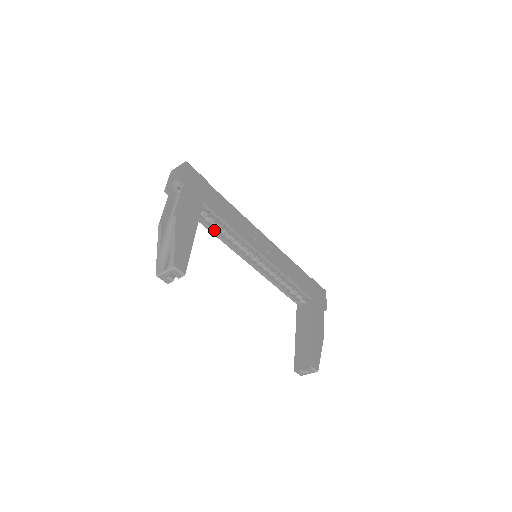
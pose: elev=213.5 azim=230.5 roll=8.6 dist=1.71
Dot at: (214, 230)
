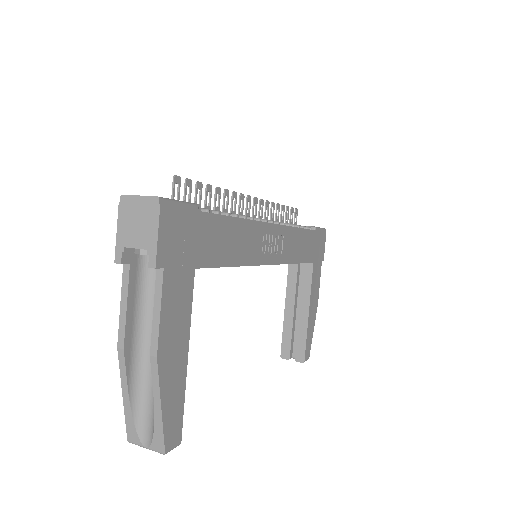
Dot at: occluded
